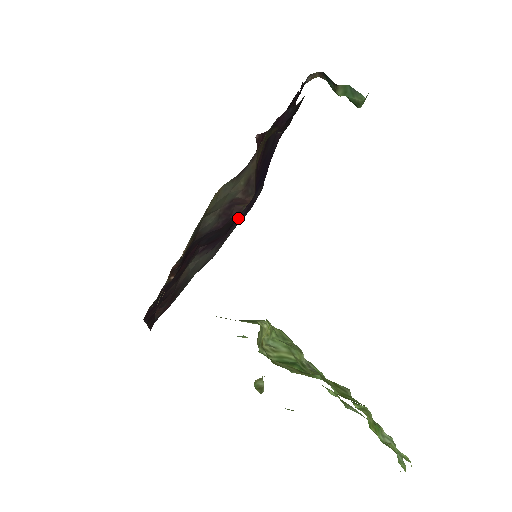
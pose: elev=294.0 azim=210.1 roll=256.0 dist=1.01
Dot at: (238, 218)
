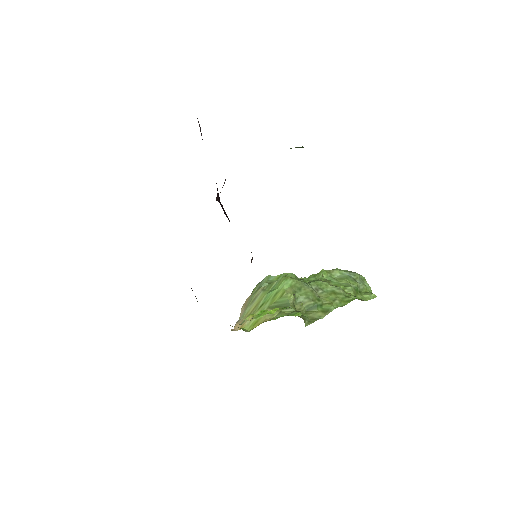
Dot at: occluded
